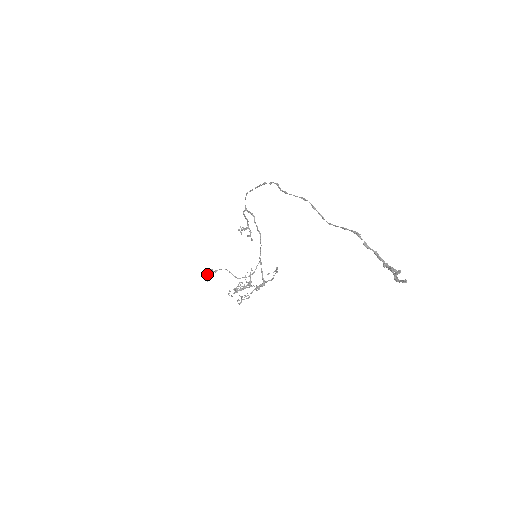
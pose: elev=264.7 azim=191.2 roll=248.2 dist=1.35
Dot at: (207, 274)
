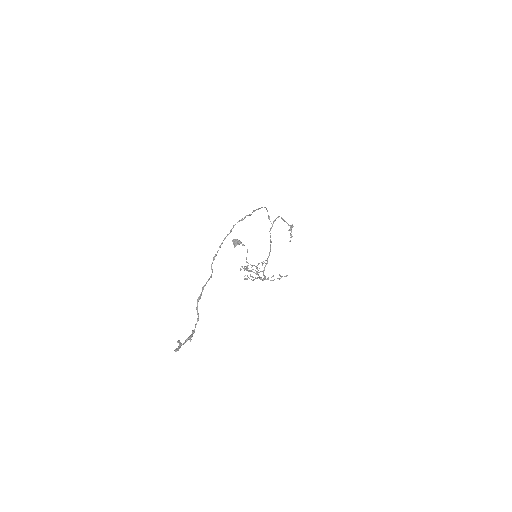
Dot at: (235, 242)
